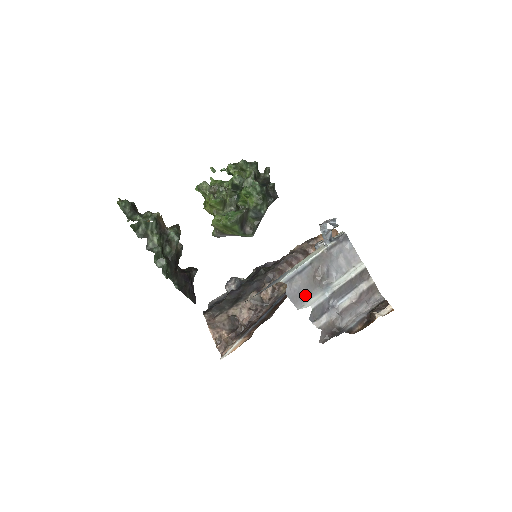
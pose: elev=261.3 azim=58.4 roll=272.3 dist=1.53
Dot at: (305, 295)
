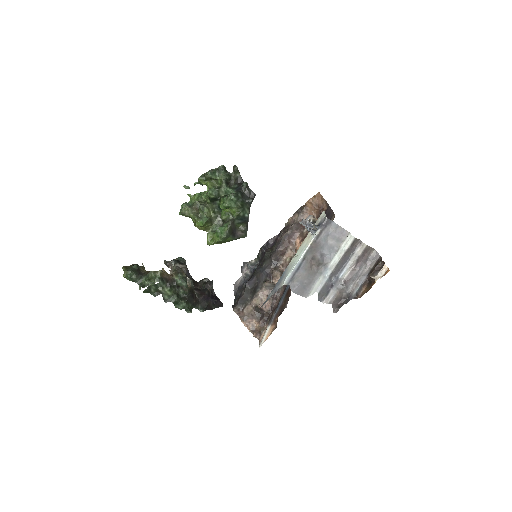
Dot at: (308, 284)
